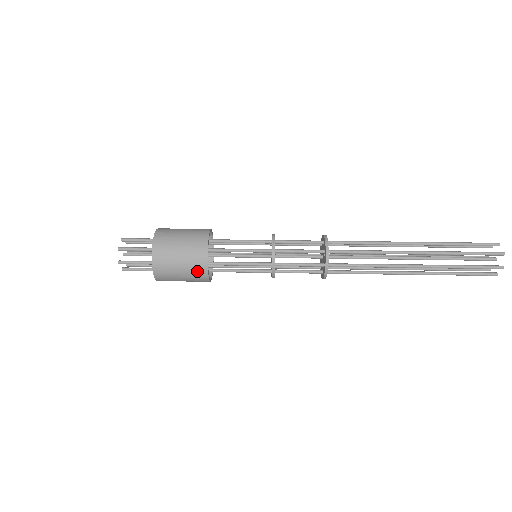
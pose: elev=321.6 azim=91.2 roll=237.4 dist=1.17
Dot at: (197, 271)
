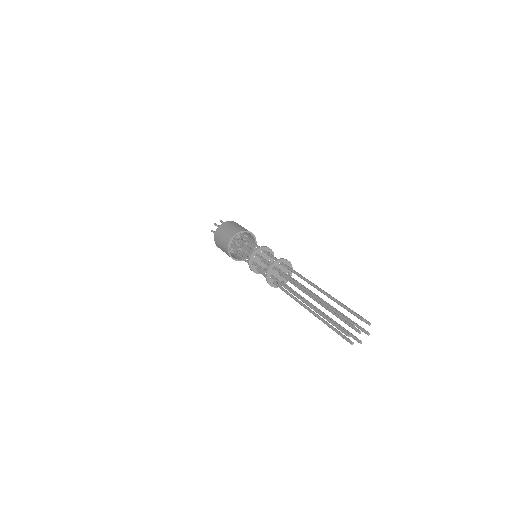
Dot at: (225, 248)
